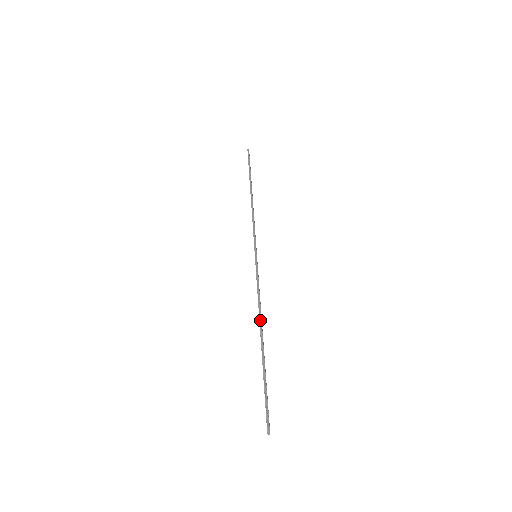
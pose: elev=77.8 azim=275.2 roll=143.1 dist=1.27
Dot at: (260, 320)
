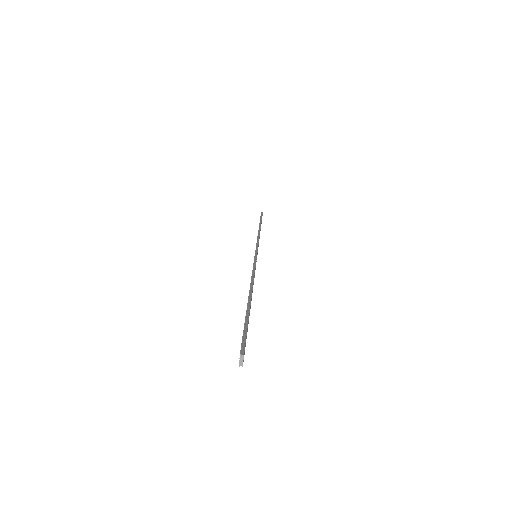
Dot at: (251, 284)
